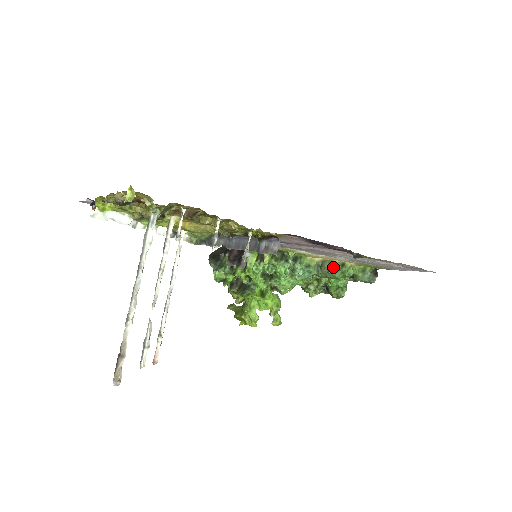
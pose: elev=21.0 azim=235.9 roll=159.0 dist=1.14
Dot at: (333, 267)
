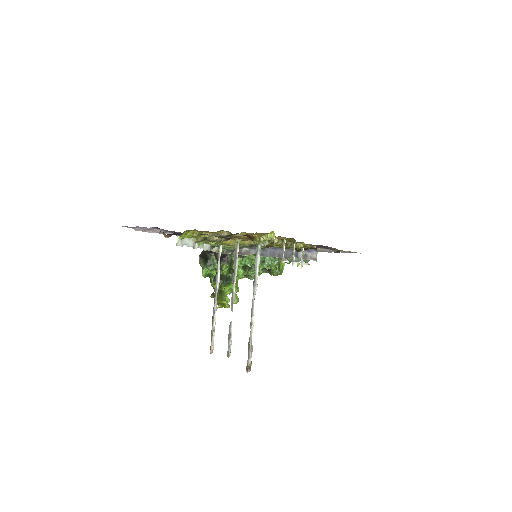
Dot at: occluded
